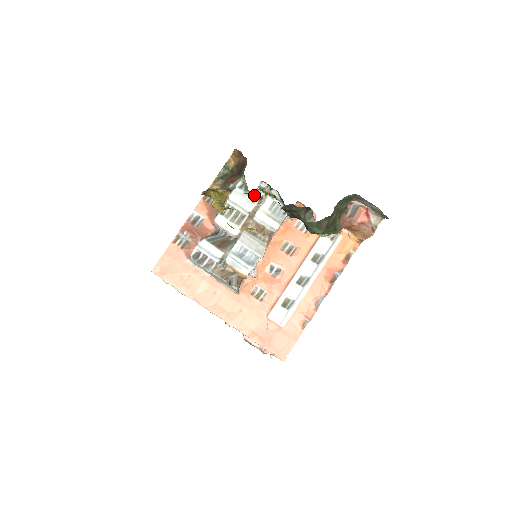
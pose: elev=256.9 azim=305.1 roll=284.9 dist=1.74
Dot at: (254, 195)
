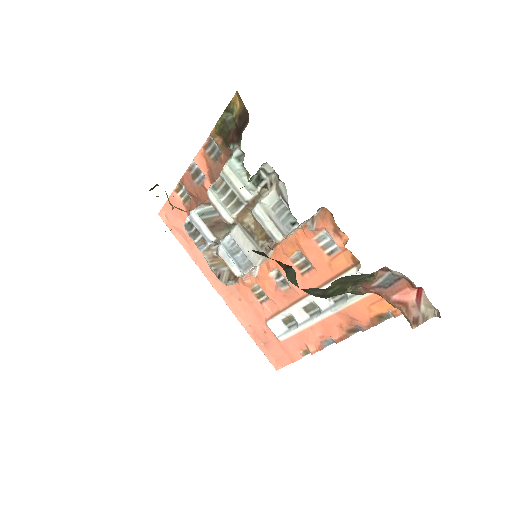
Dot at: (254, 179)
